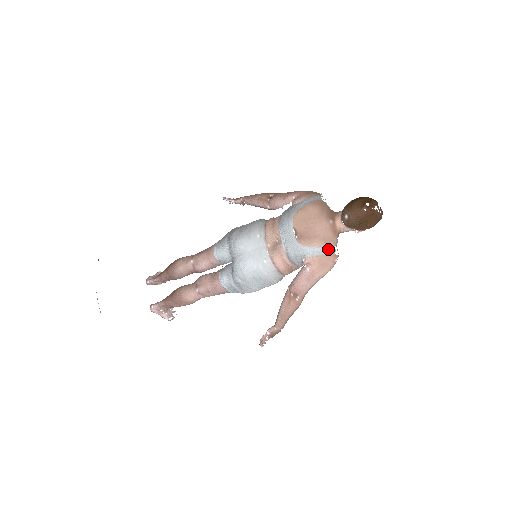
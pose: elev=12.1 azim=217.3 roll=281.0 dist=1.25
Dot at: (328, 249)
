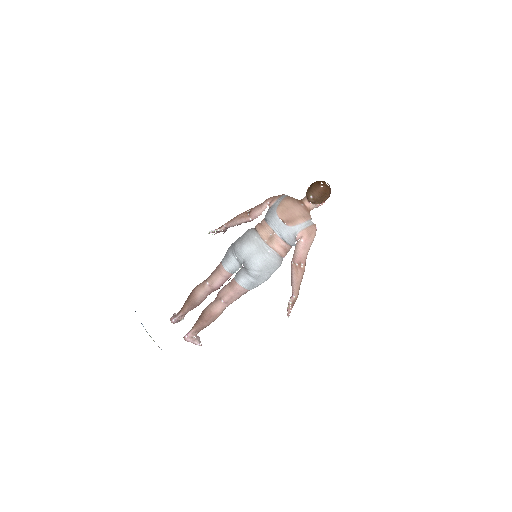
Dot at: (309, 222)
